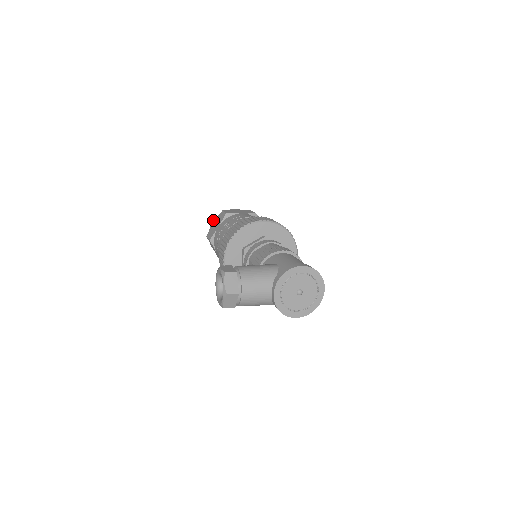
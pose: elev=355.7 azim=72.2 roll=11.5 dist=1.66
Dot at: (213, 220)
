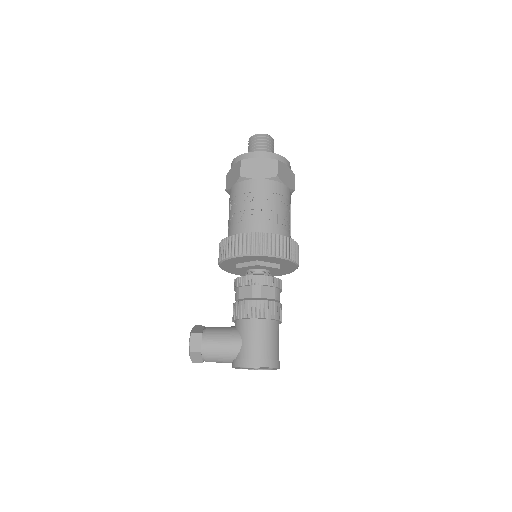
Dot at: (234, 158)
